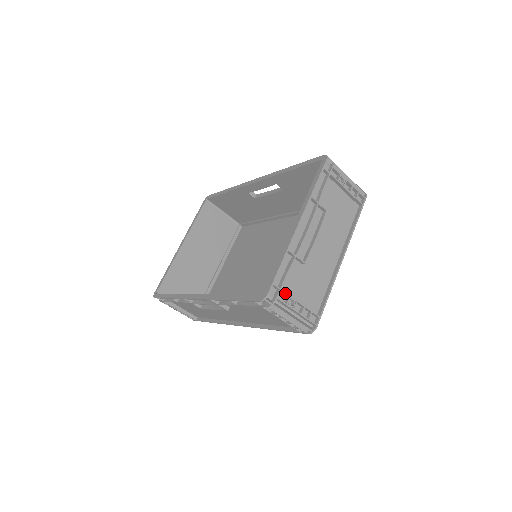
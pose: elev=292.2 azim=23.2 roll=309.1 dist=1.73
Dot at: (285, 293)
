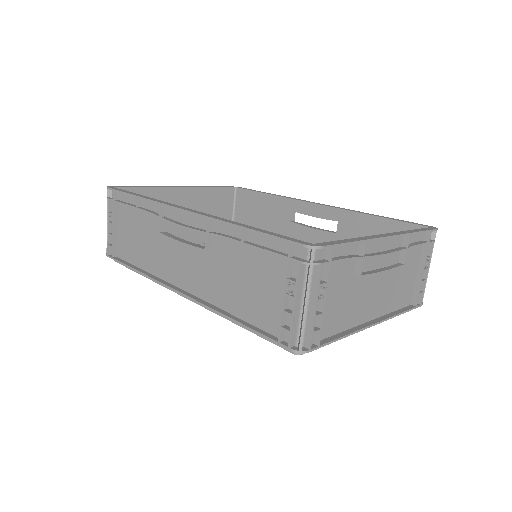
Dot at: (329, 272)
